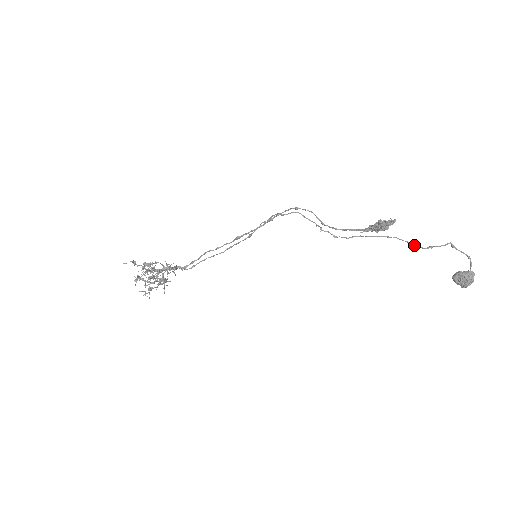
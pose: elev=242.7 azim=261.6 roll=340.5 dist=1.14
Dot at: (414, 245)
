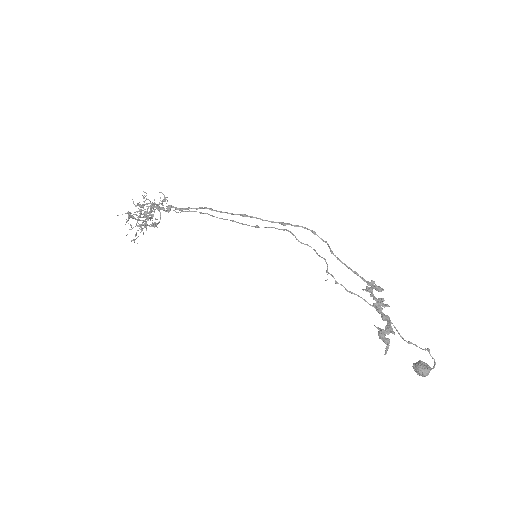
Dot at: (399, 334)
